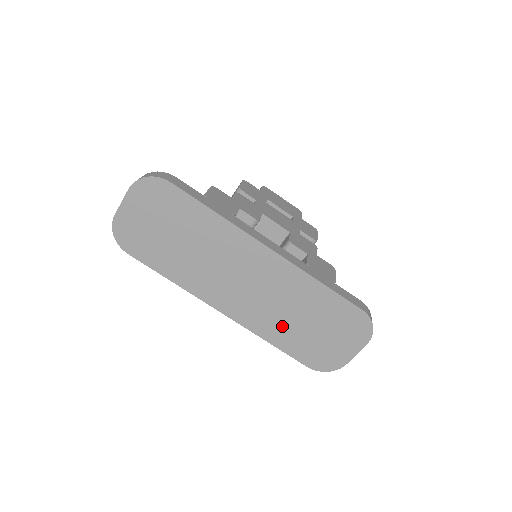
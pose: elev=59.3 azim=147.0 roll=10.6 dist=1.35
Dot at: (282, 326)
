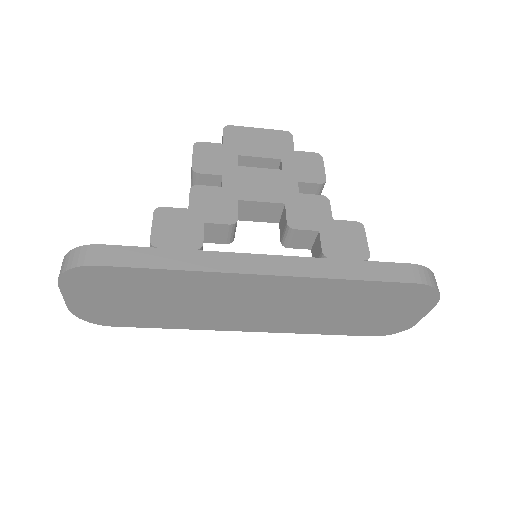
Dot at: (324, 321)
